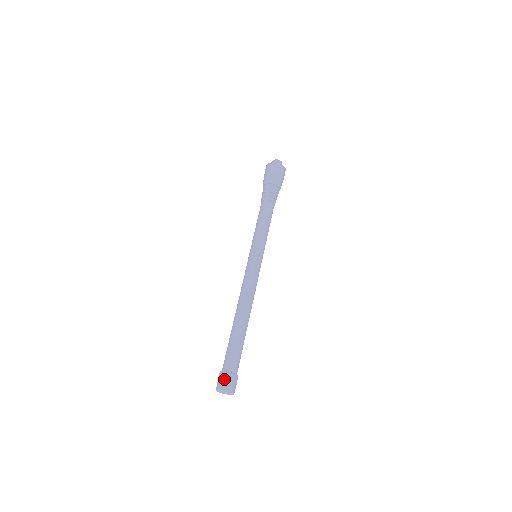
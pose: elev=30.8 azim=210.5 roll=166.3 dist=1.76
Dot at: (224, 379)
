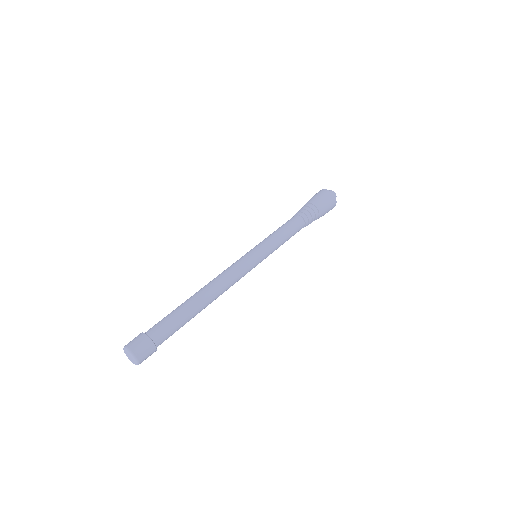
Dot at: (135, 338)
